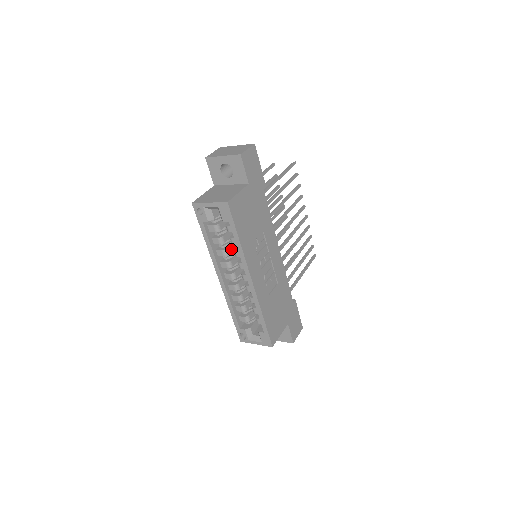
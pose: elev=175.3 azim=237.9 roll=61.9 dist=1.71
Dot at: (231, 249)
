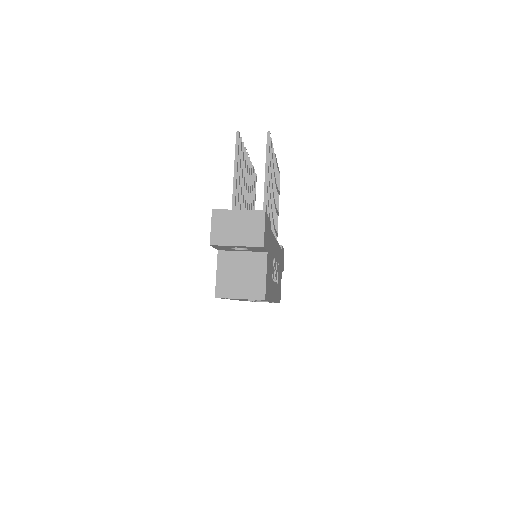
Dot at: occluded
